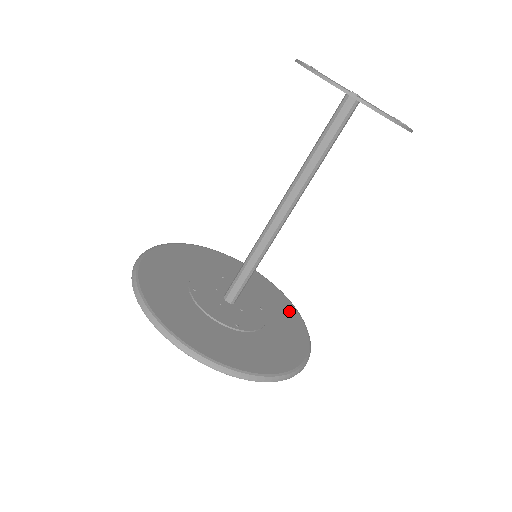
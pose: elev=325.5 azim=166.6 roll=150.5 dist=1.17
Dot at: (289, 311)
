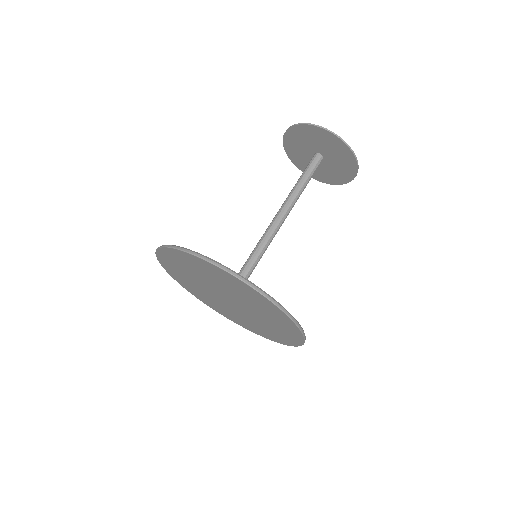
Dot at: occluded
